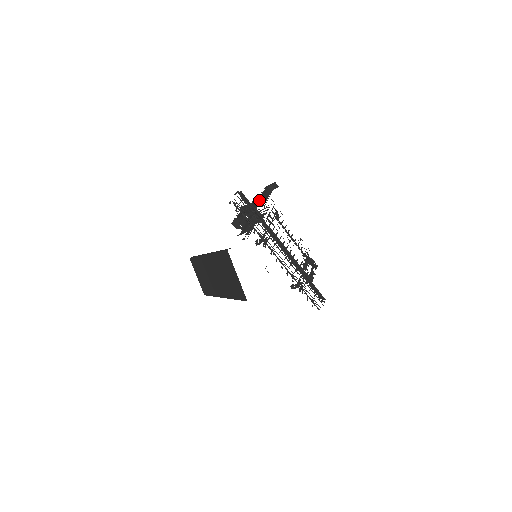
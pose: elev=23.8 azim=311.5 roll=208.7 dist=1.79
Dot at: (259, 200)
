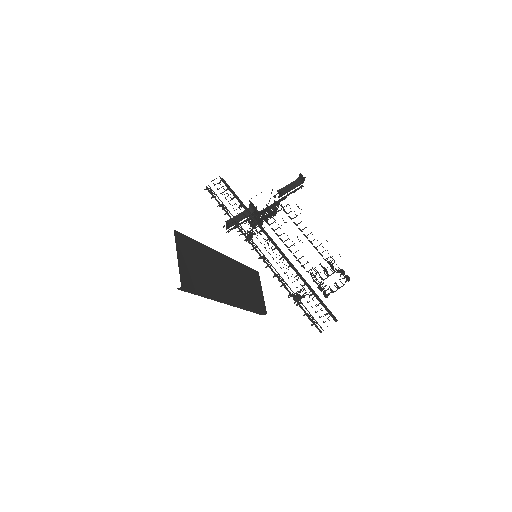
Dot at: occluded
